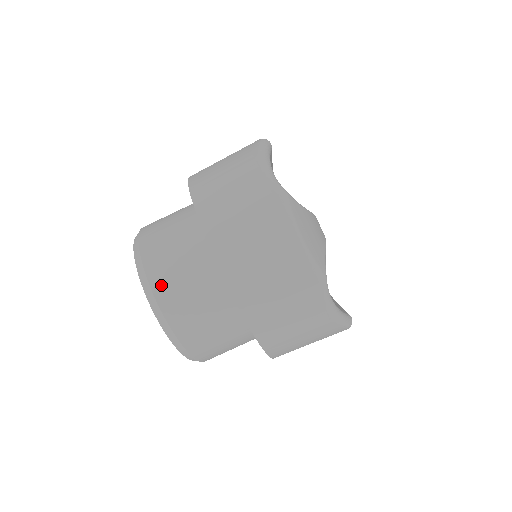
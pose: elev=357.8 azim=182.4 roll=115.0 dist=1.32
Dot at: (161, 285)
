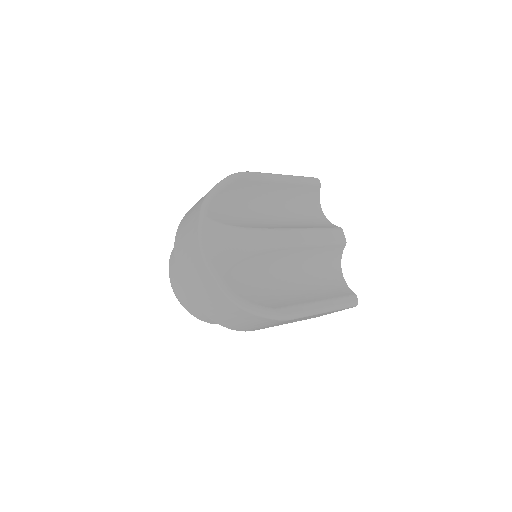
Dot at: (172, 270)
